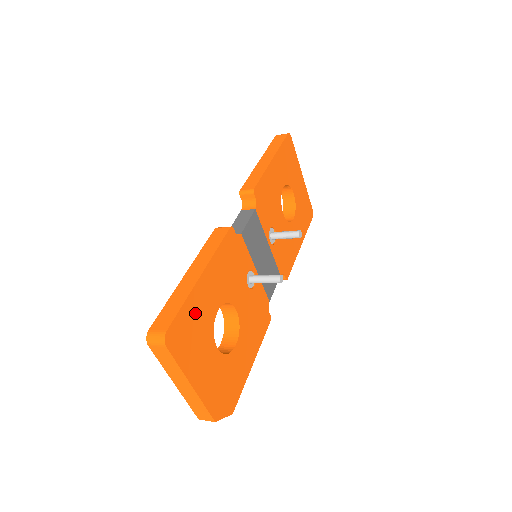
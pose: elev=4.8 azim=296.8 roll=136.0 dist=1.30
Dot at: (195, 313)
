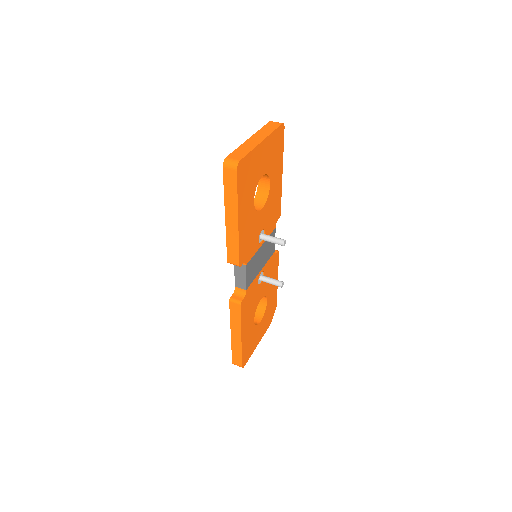
Dot at: (247, 343)
